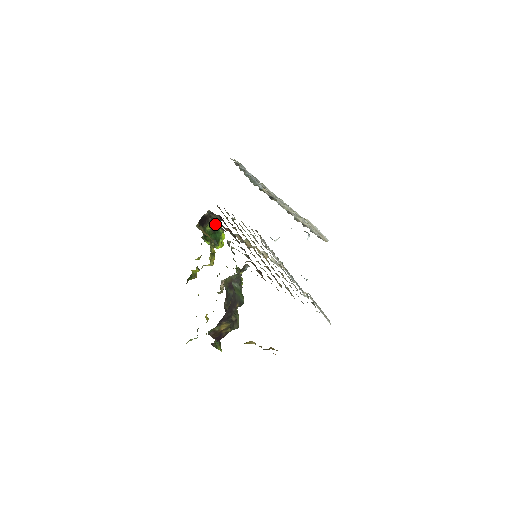
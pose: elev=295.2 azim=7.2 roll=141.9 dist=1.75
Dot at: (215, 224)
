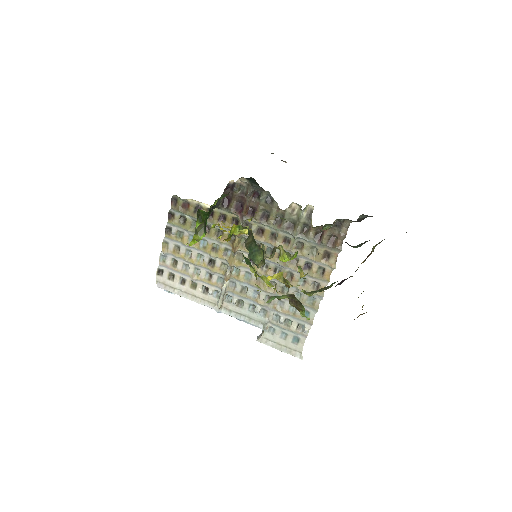
Dot at: (213, 206)
